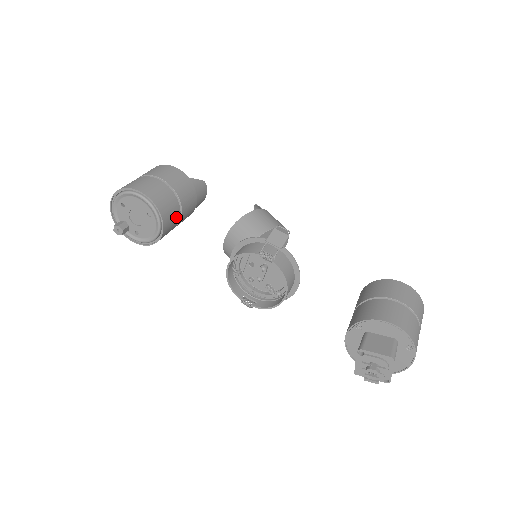
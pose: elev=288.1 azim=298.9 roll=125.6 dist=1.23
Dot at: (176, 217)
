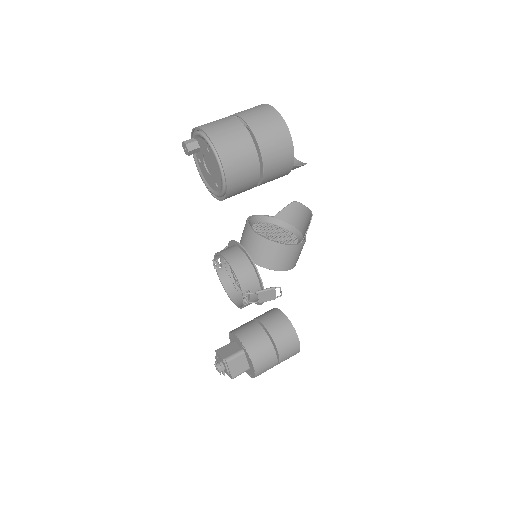
Dot at: occluded
